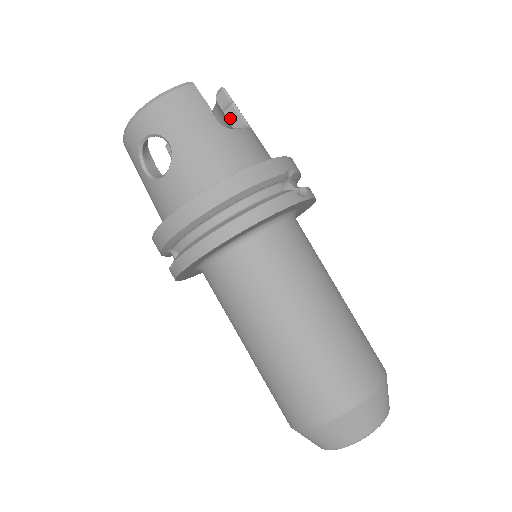
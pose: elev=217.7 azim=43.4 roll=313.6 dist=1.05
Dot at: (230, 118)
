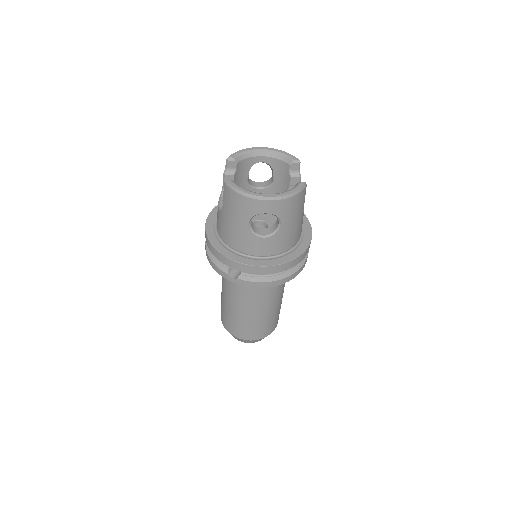
Dot at: (293, 182)
